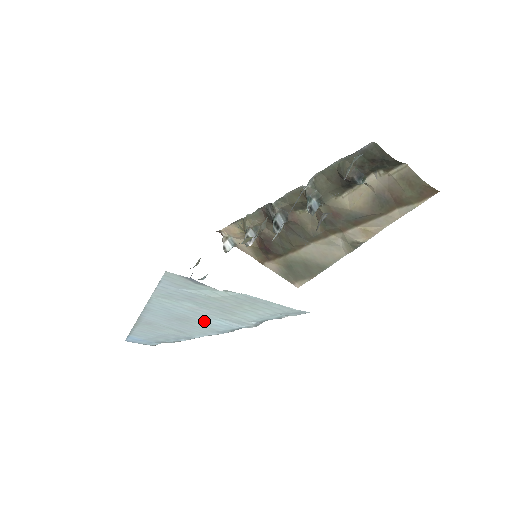
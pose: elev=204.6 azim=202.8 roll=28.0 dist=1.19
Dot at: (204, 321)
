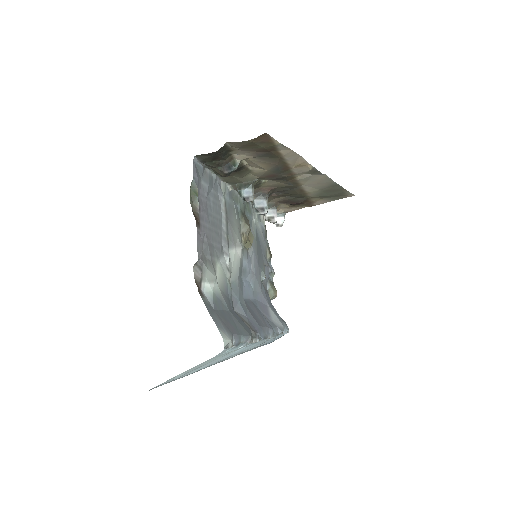
Dot at: (233, 354)
